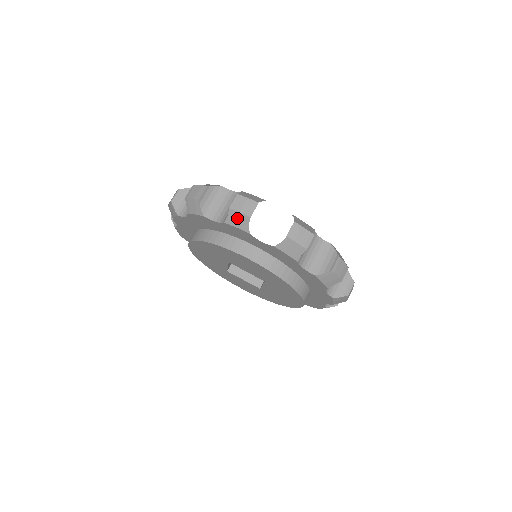
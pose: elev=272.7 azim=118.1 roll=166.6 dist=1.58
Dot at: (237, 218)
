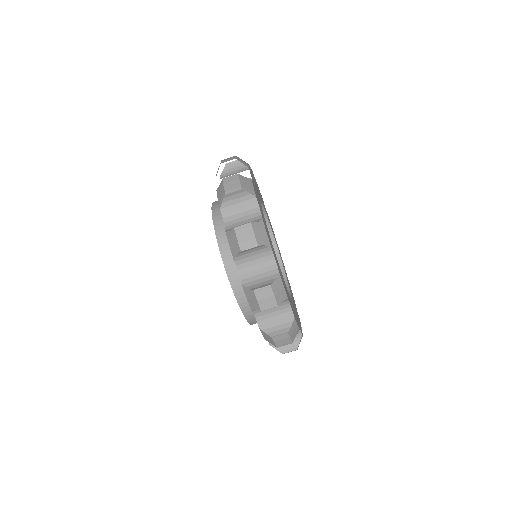
Dot at: occluded
